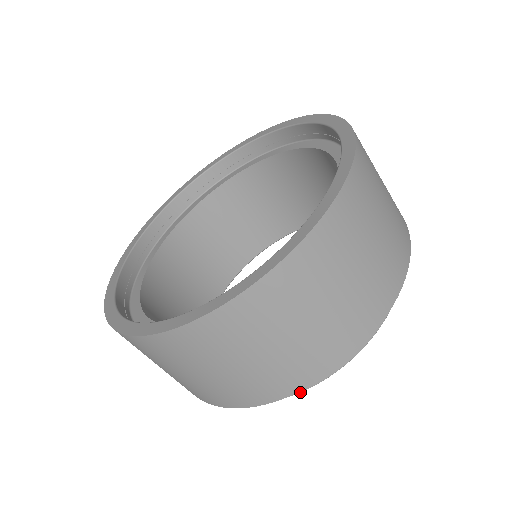
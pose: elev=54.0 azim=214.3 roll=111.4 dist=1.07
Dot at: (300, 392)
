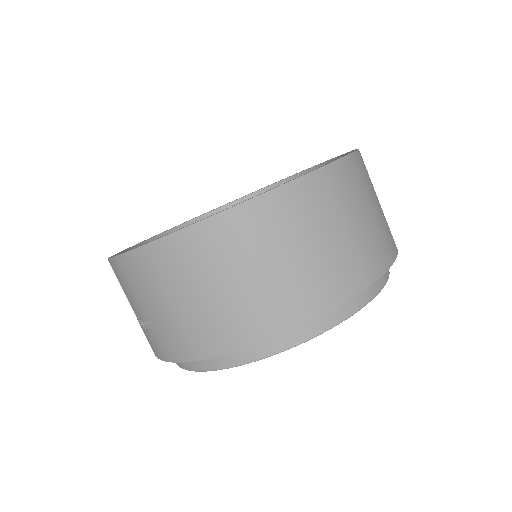
Dot at: (317, 335)
